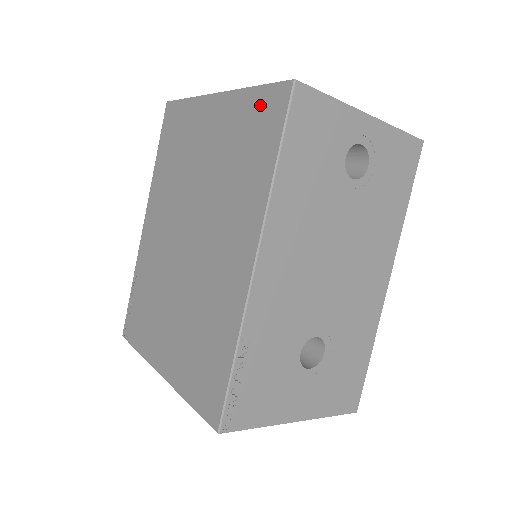
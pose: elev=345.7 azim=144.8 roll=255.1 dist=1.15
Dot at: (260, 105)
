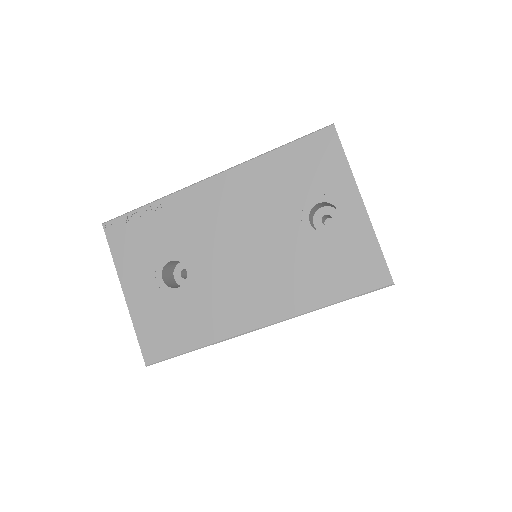
Dot at: occluded
